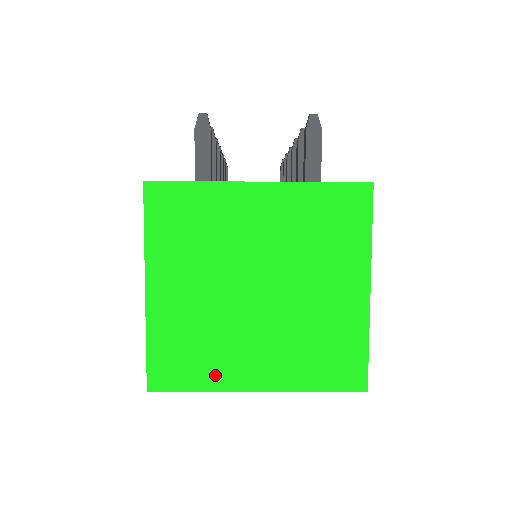
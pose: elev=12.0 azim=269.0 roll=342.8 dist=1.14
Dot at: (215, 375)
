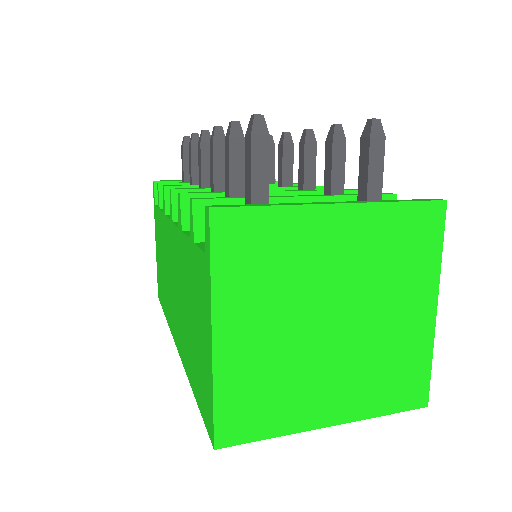
Dot at: (288, 418)
